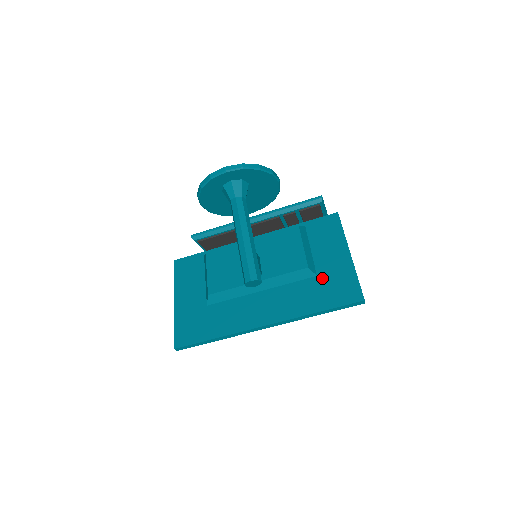
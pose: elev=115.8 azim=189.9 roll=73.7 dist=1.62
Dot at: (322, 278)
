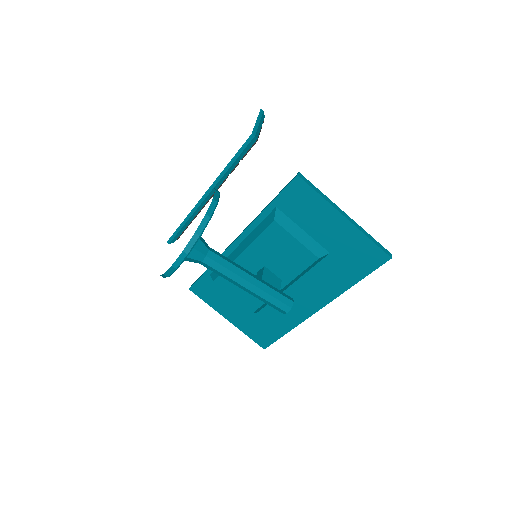
Dot at: (336, 254)
